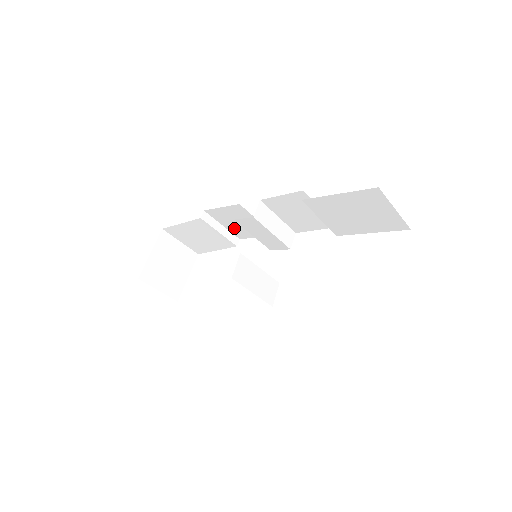
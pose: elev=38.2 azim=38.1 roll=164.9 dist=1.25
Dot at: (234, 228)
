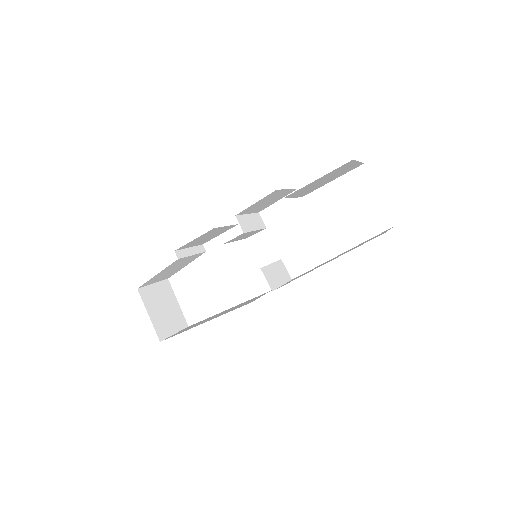
Dot at: (200, 242)
